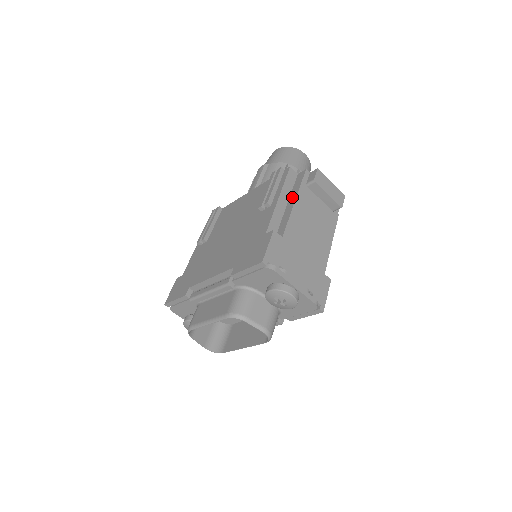
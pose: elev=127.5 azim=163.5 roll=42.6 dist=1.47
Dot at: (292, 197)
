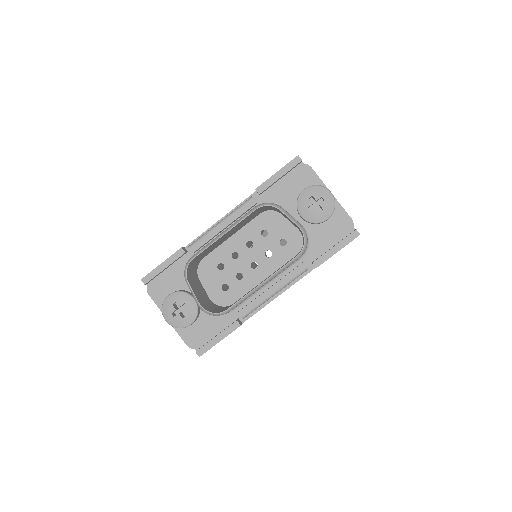
Dot at: occluded
